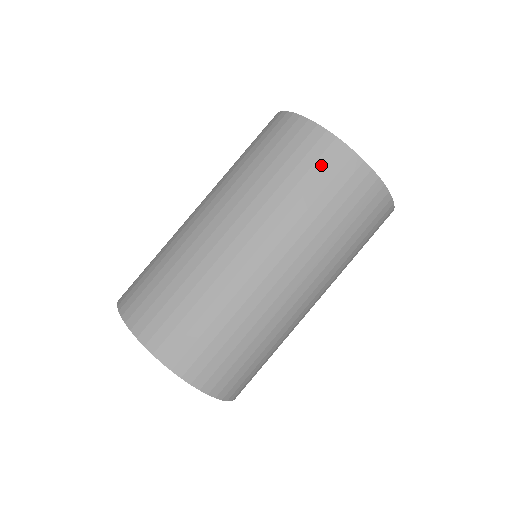
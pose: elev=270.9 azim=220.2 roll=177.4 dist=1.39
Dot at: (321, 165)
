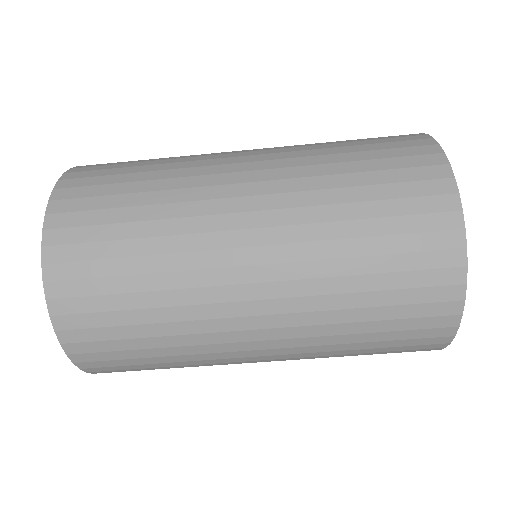
Dot at: (414, 324)
